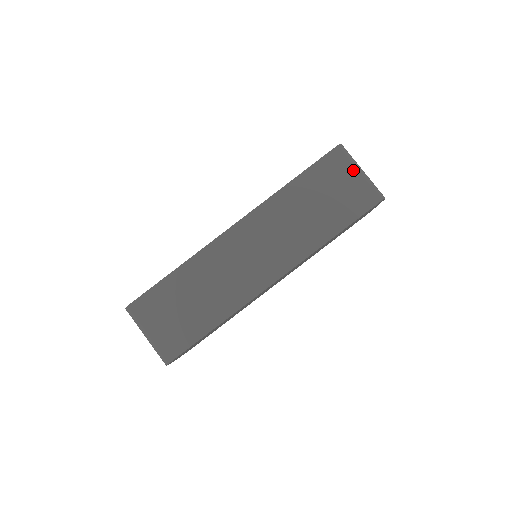
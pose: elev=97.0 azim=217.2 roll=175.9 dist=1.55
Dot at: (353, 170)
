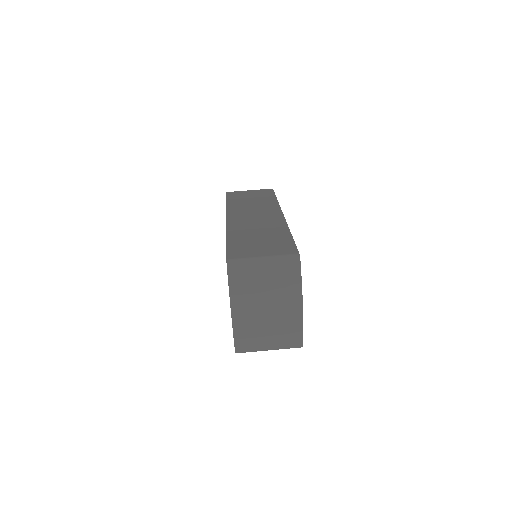
Dot at: (246, 191)
